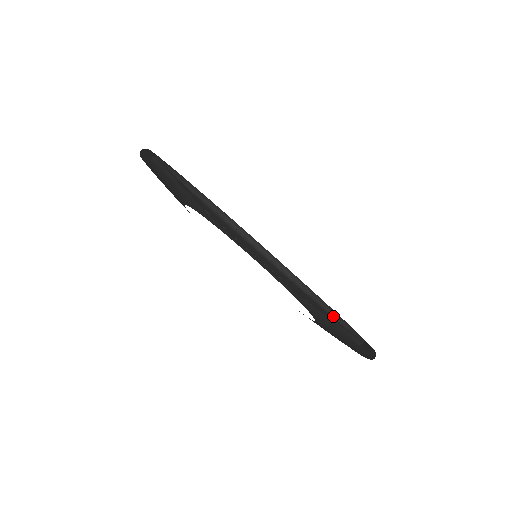
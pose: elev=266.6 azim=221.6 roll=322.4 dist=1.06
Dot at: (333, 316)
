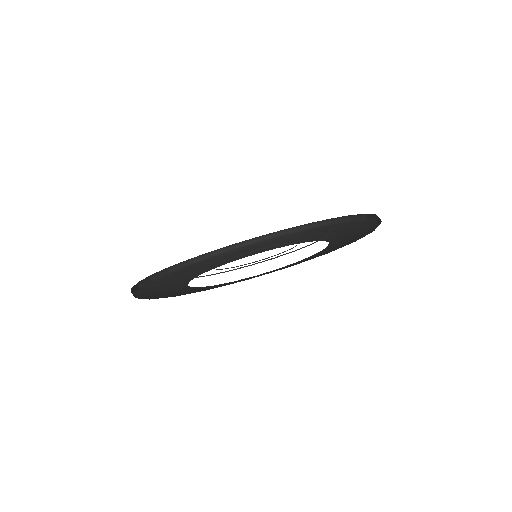
Dot at: (369, 217)
